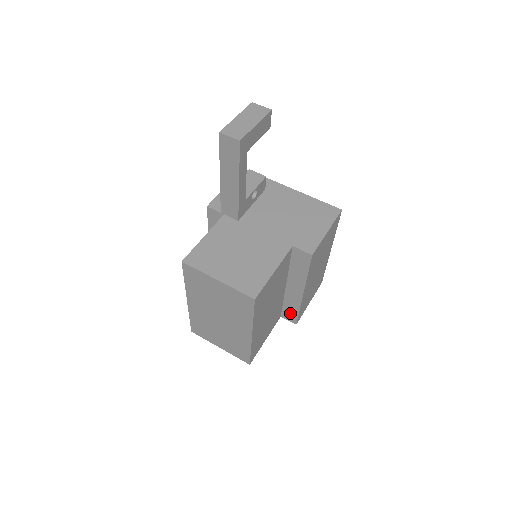
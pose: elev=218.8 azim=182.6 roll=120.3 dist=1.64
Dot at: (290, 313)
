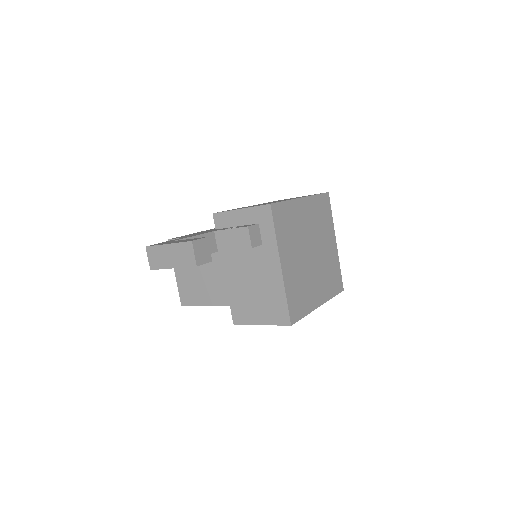
Dot at: occluded
